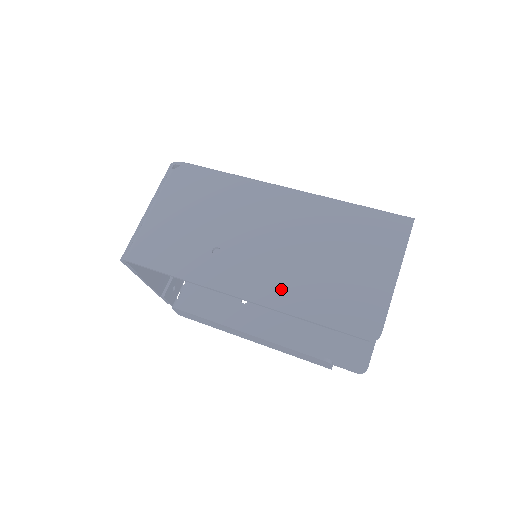
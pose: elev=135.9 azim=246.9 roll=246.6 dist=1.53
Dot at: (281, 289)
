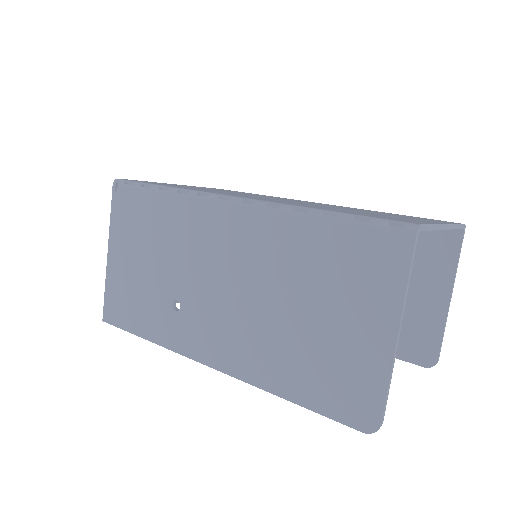
Dot at: (251, 356)
